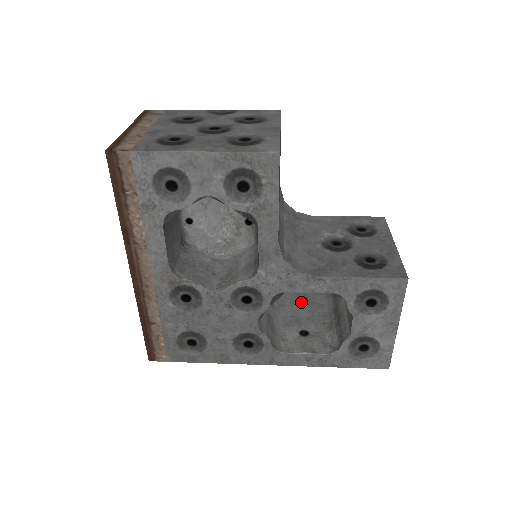
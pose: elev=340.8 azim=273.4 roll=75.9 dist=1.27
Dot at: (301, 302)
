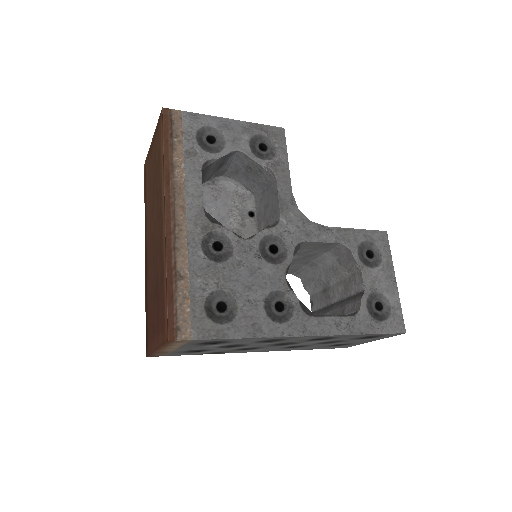
Dot at: occluded
